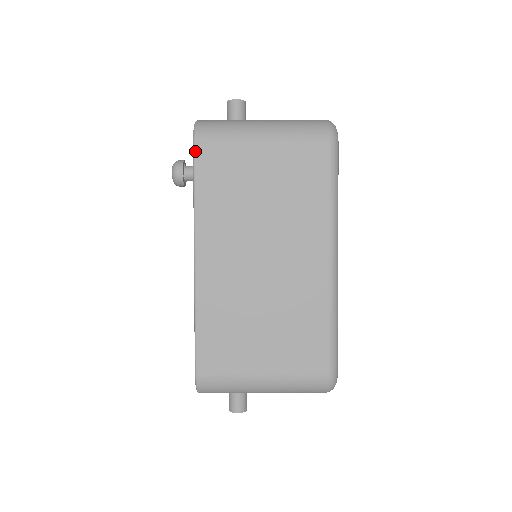
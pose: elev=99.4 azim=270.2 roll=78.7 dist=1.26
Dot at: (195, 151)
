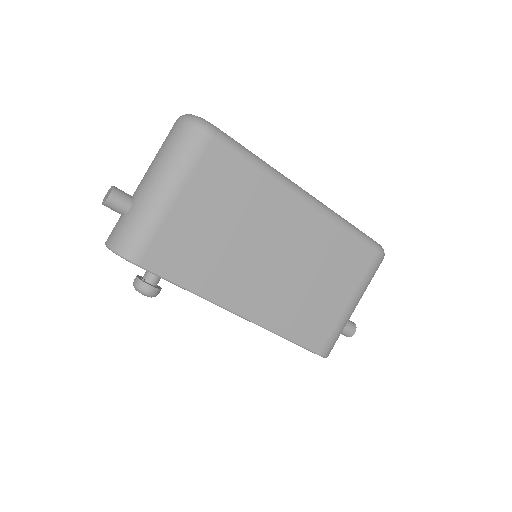
Dot at: (147, 268)
